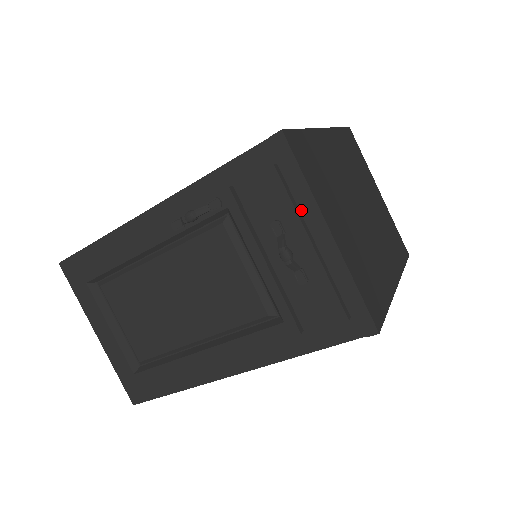
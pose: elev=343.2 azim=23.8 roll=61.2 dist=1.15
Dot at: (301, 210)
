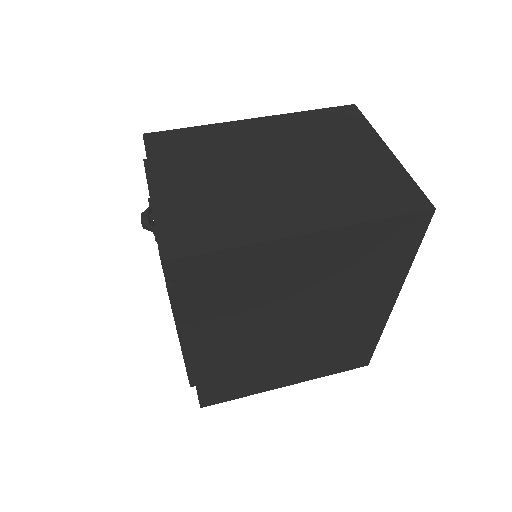
Dot at: occluded
